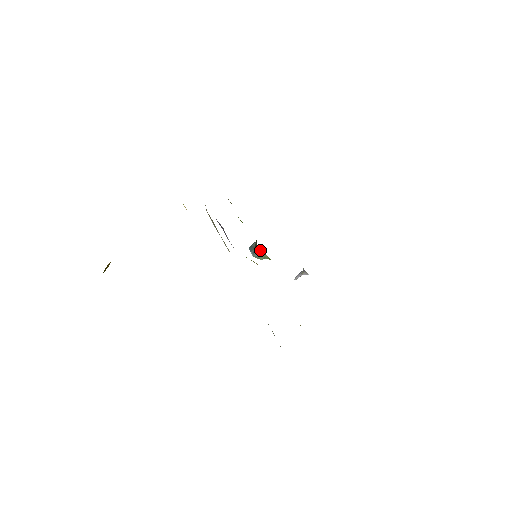
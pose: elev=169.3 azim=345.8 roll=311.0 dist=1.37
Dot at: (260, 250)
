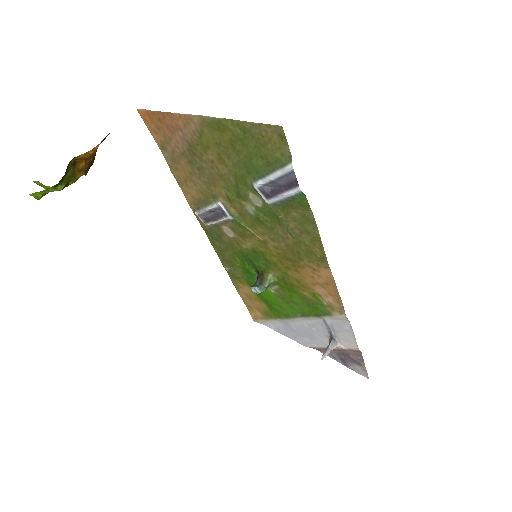
Dot at: (263, 272)
